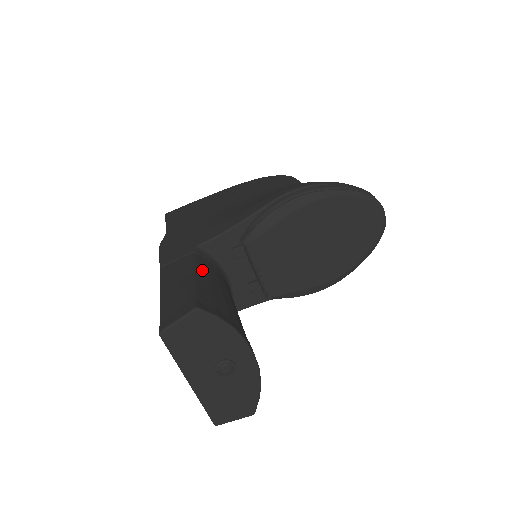
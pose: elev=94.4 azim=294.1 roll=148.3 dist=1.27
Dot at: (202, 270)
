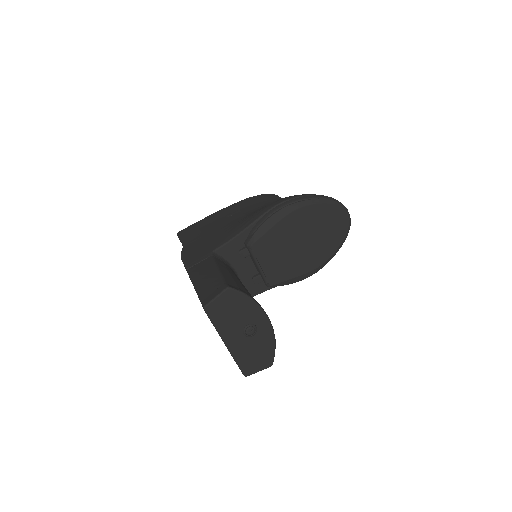
Dot at: (221, 266)
